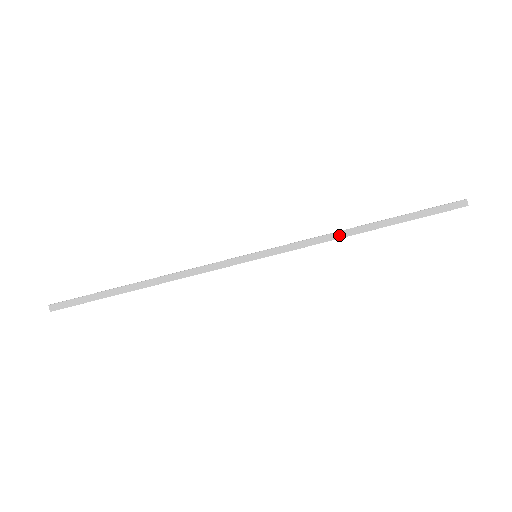
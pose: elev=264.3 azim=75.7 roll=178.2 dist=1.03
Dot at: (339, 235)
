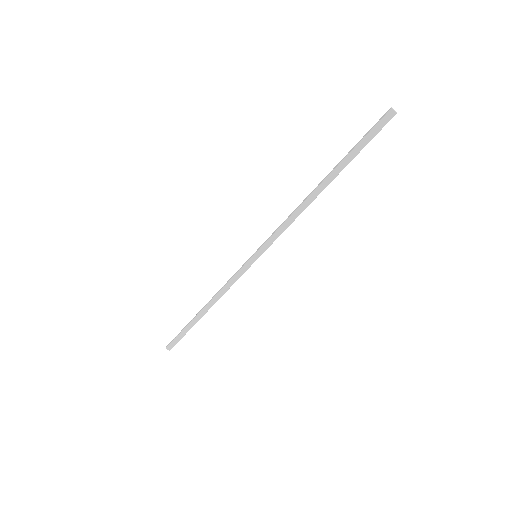
Dot at: (302, 208)
